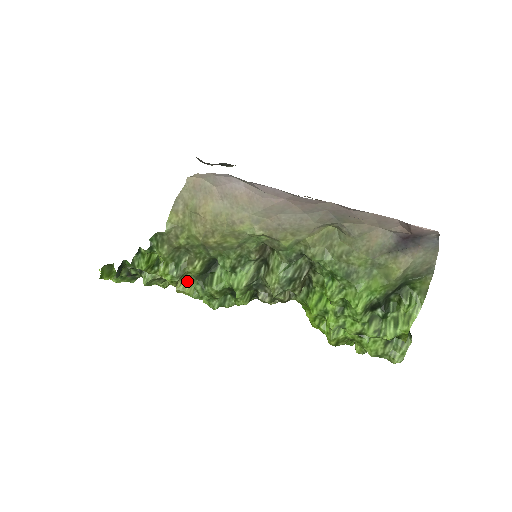
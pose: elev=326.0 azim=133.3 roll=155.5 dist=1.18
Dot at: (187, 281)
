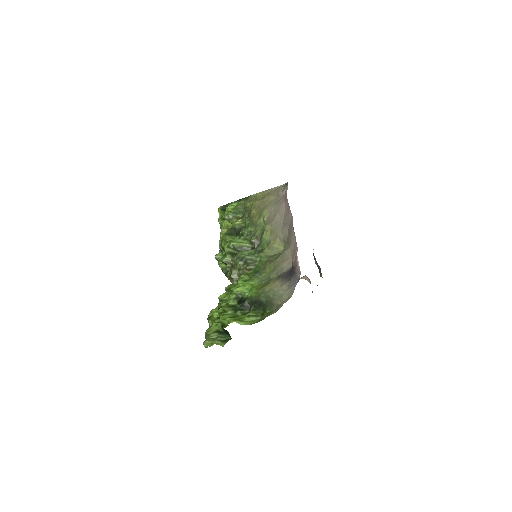
Dot at: occluded
